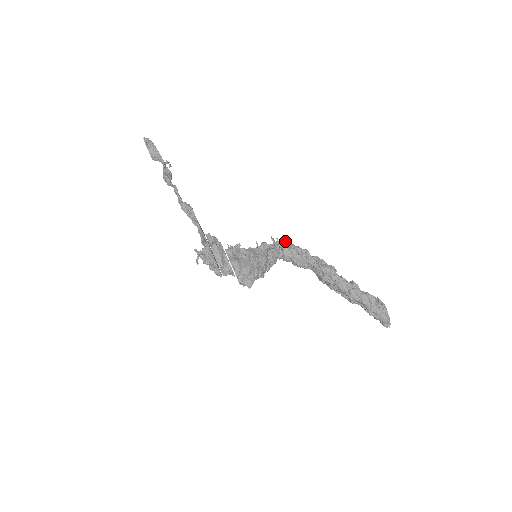
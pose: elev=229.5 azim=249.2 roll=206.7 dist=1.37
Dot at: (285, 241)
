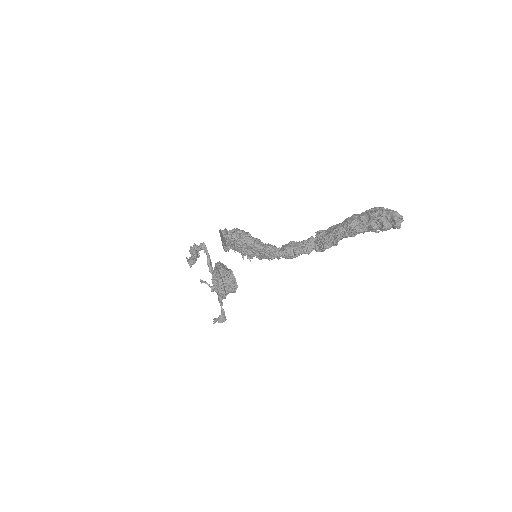
Dot at: occluded
